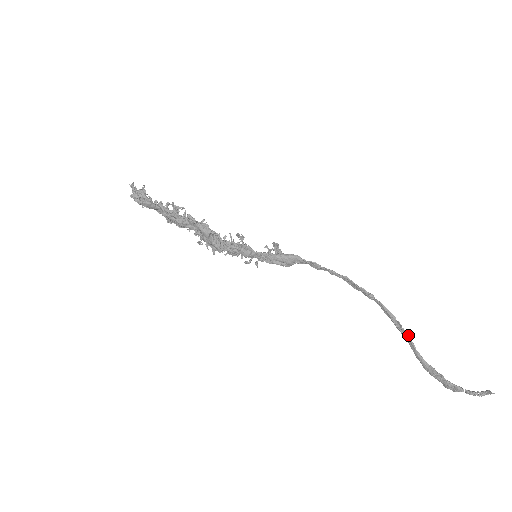
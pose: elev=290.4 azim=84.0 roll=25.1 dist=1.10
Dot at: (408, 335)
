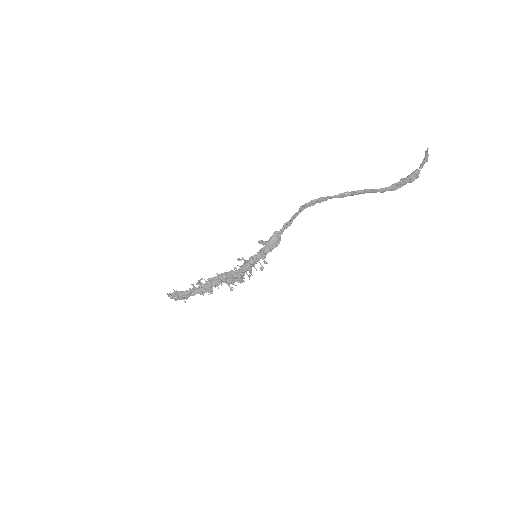
Dot at: (363, 190)
